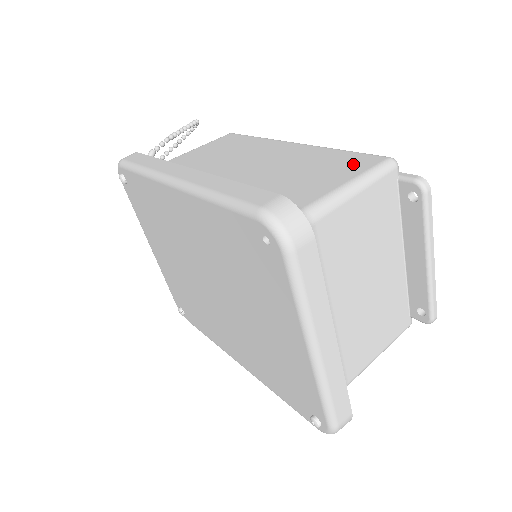
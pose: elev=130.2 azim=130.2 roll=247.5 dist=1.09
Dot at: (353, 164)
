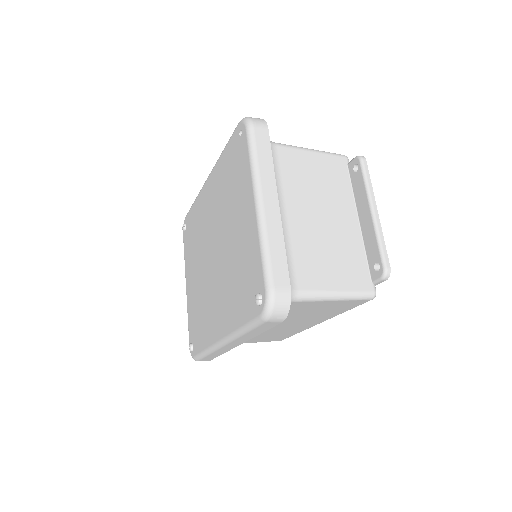
Dot at: occluded
